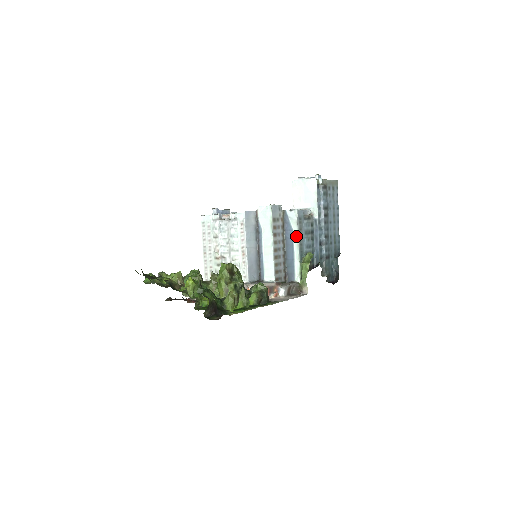
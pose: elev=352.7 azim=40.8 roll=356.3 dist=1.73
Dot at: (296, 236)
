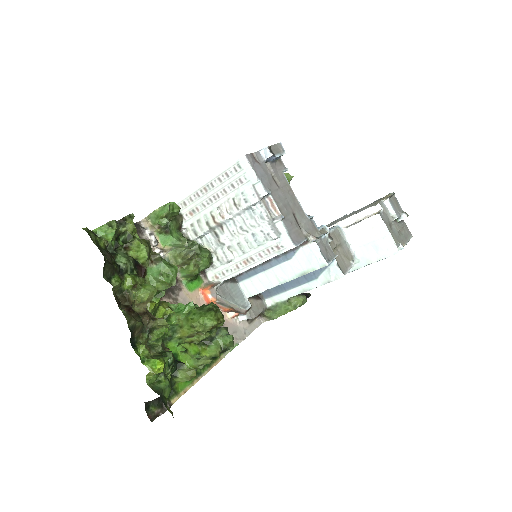
Dot at: (313, 286)
